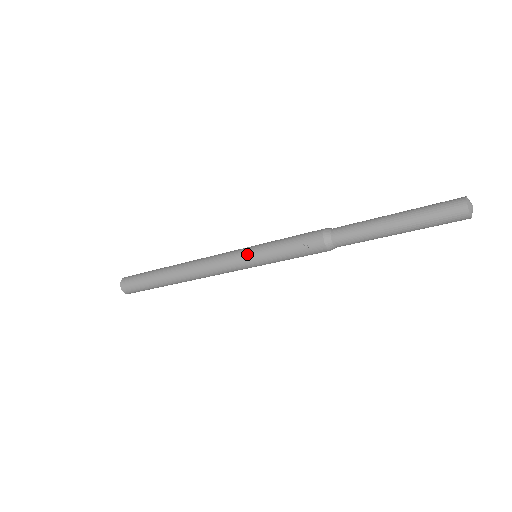
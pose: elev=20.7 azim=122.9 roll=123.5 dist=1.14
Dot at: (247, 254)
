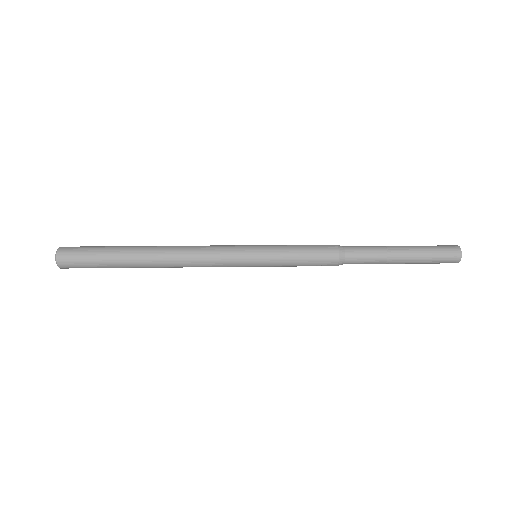
Dot at: (252, 265)
